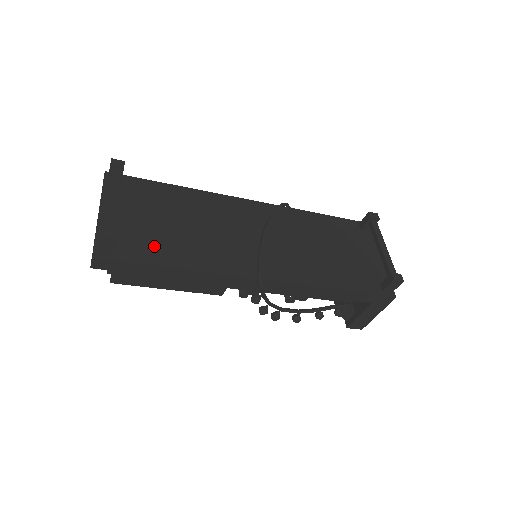
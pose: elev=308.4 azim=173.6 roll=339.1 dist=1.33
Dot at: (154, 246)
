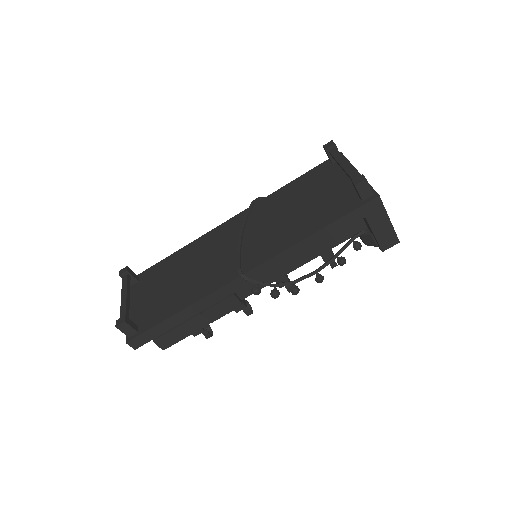
Dot at: (163, 307)
